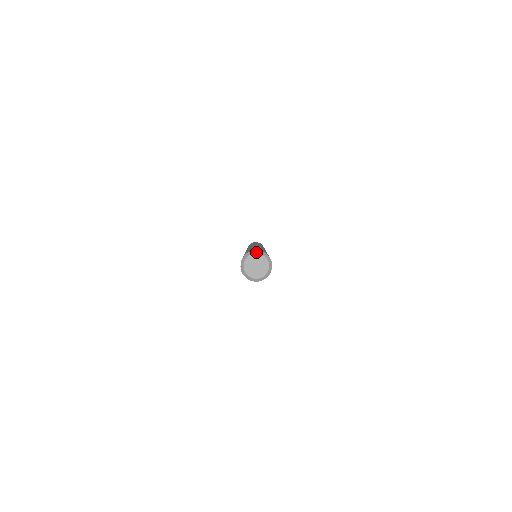
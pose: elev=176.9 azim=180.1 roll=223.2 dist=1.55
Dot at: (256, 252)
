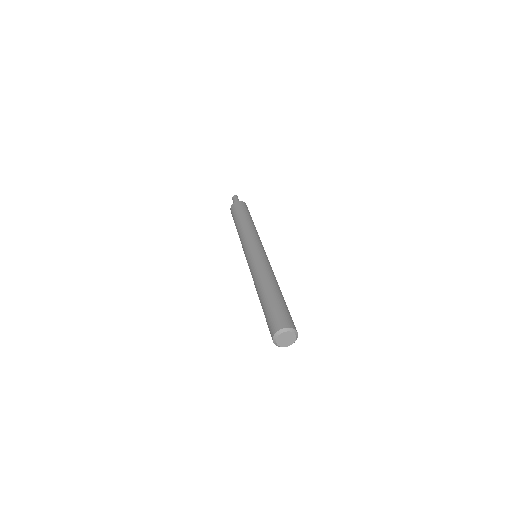
Dot at: (283, 331)
